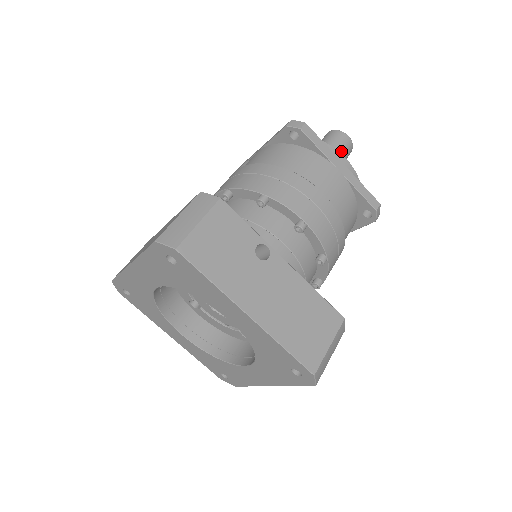
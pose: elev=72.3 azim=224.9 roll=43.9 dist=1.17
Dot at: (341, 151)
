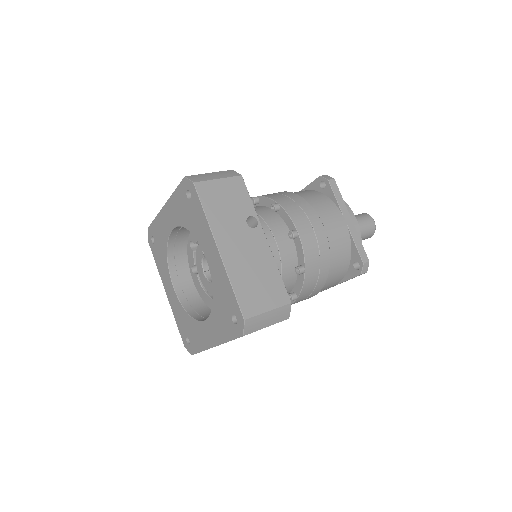
Dot at: (362, 226)
